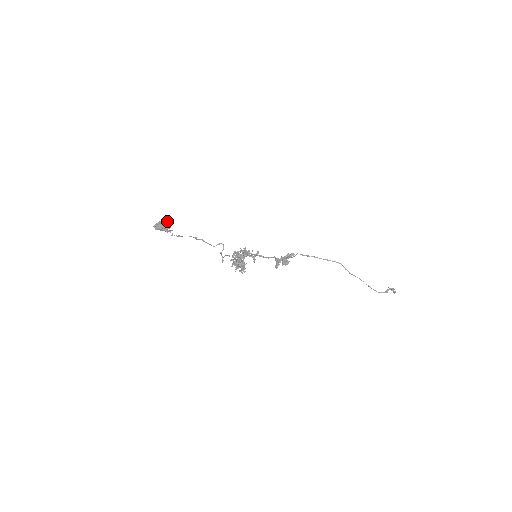
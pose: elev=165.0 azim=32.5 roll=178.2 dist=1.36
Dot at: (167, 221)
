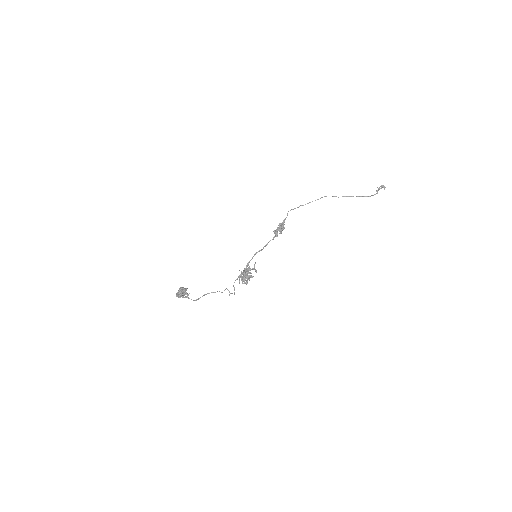
Dot at: (182, 290)
